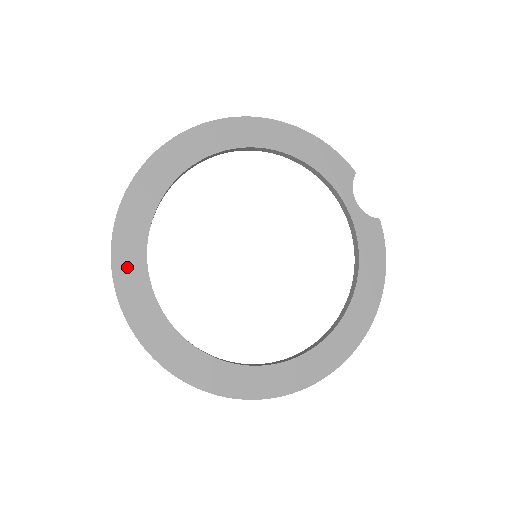
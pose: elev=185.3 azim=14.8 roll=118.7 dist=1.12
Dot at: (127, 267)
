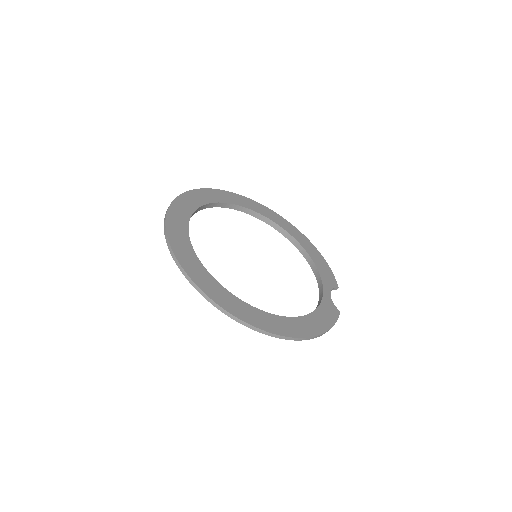
Dot at: (193, 198)
